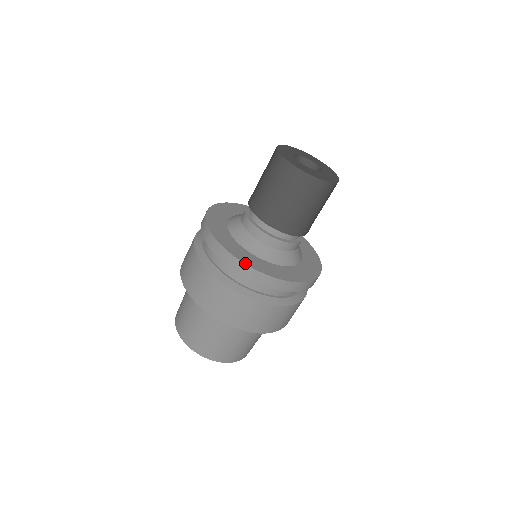
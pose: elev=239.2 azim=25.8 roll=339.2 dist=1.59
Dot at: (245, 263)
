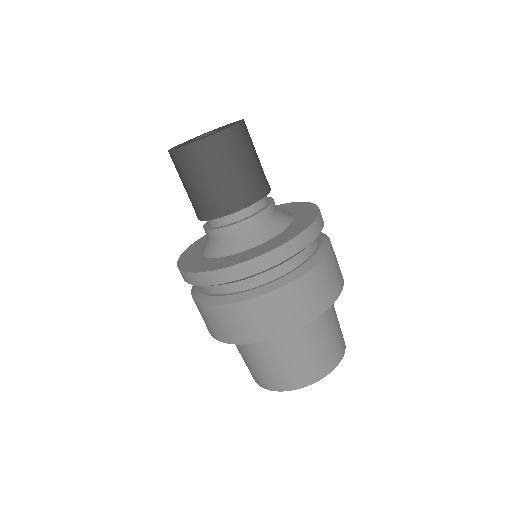
Dot at: (211, 270)
